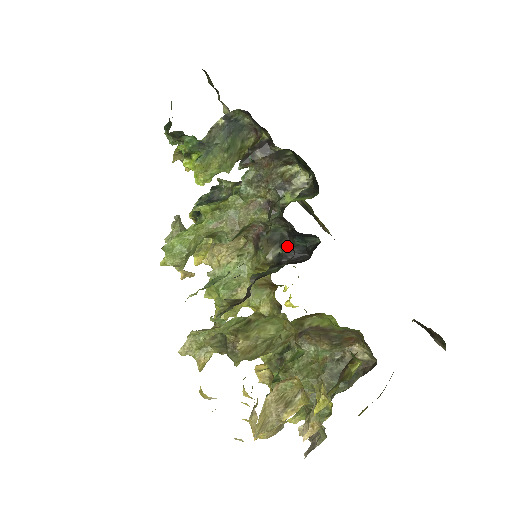
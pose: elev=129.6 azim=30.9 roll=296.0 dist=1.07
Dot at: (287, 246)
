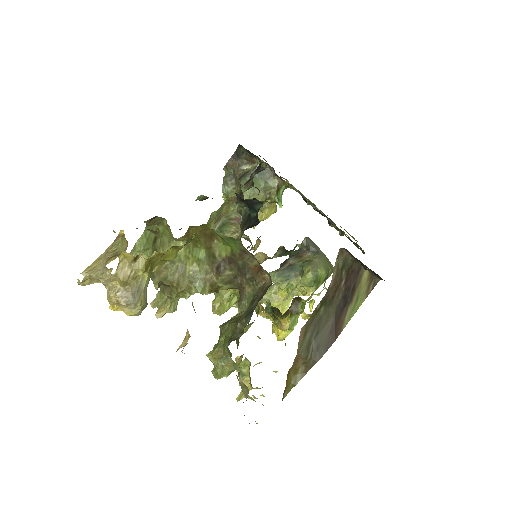
Dot at: (248, 221)
